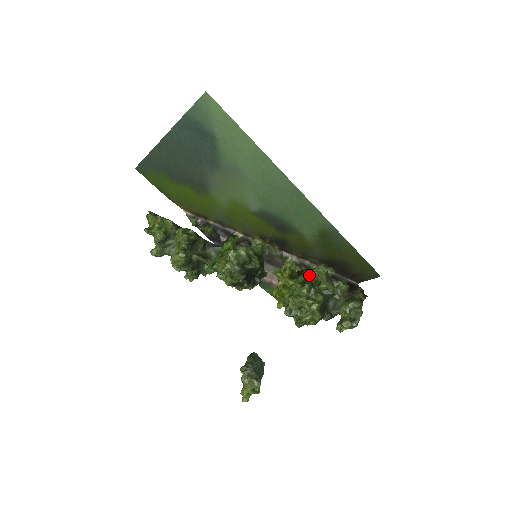
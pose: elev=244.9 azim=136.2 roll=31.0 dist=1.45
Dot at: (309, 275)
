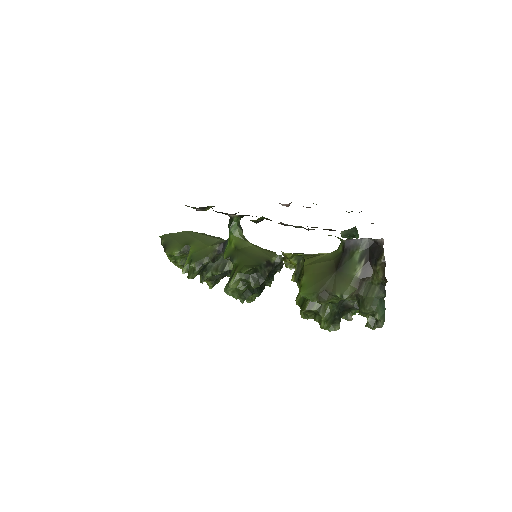
Dot at: occluded
